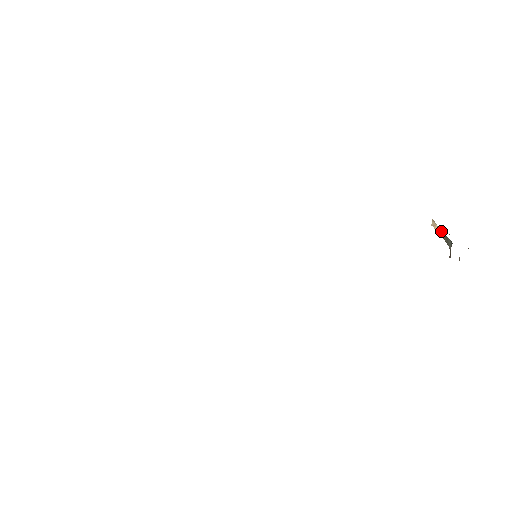
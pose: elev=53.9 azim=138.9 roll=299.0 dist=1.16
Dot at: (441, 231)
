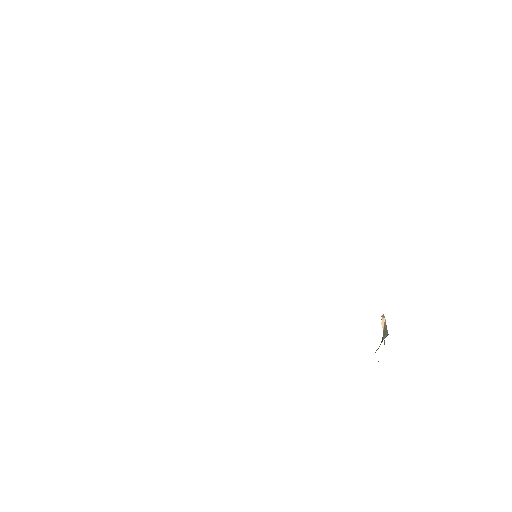
Dot at: (385, 324)
